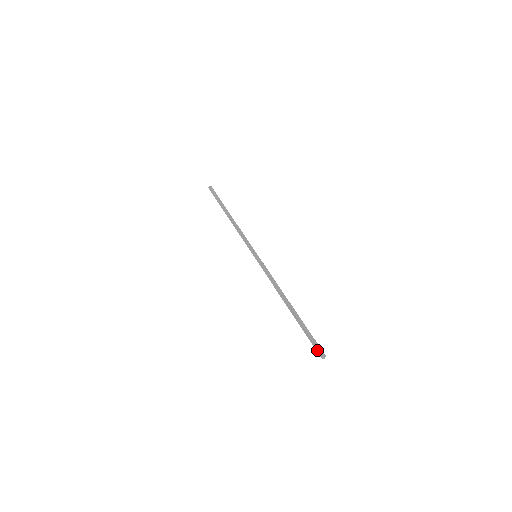
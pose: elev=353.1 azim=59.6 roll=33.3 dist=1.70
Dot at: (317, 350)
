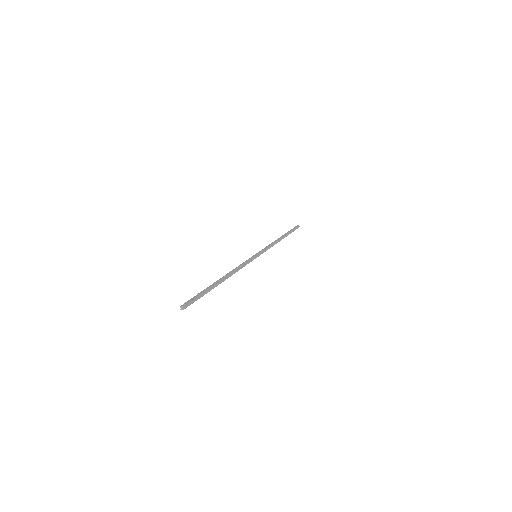
Dot at: (187, 304)
